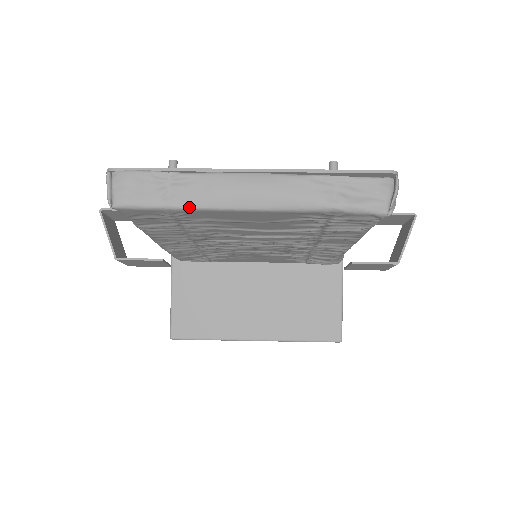
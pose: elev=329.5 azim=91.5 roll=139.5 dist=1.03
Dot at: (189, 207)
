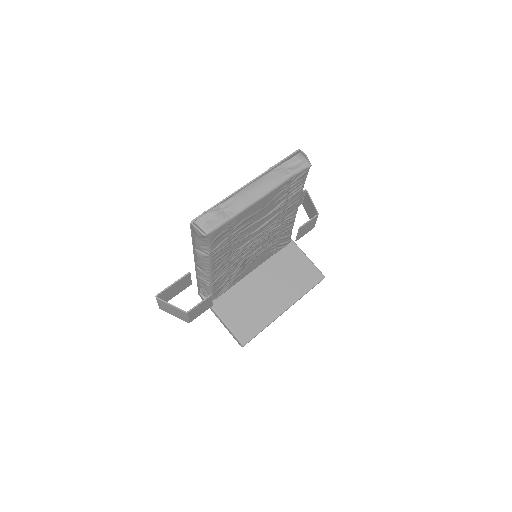
Dot at: (238, 213)
